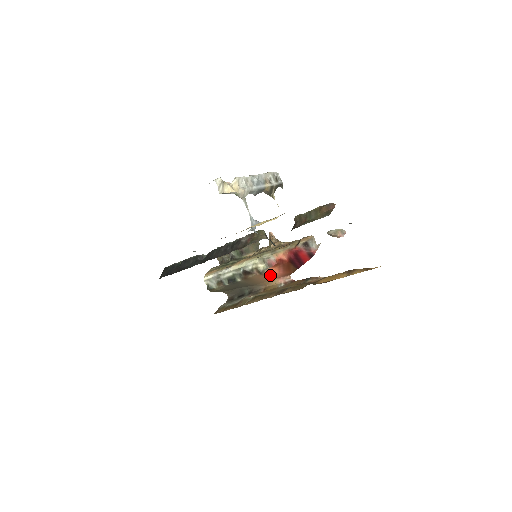
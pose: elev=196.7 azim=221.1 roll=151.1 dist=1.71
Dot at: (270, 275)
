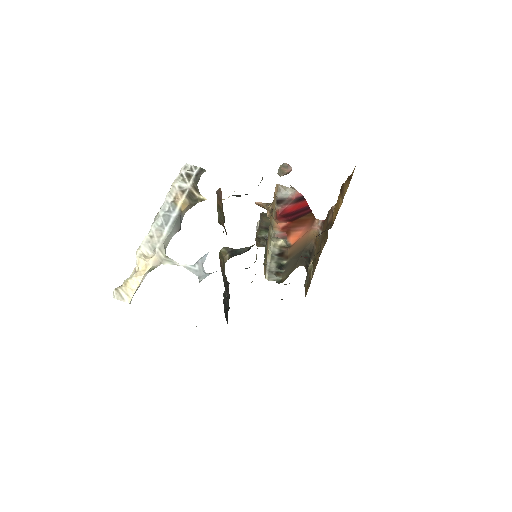
Dot at: (299, 238)
